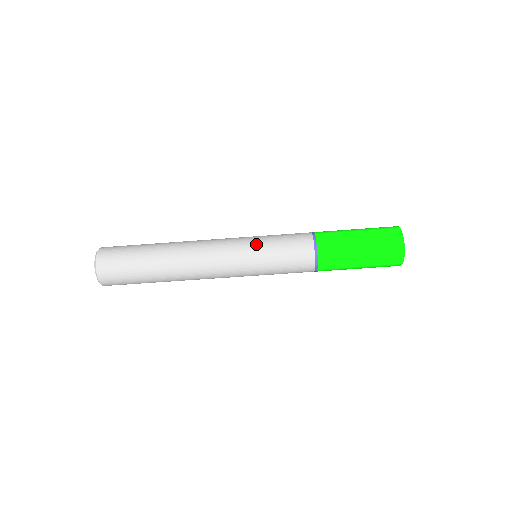
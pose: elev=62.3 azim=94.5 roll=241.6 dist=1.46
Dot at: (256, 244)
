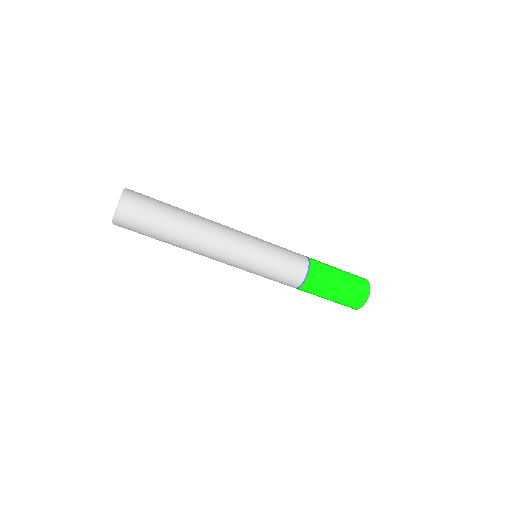
Dot at: (265, 243)
